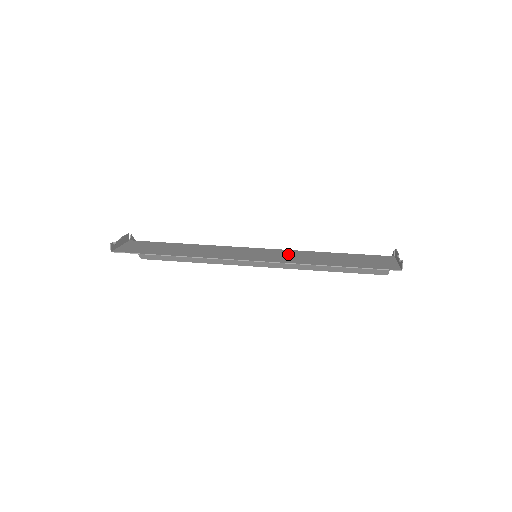
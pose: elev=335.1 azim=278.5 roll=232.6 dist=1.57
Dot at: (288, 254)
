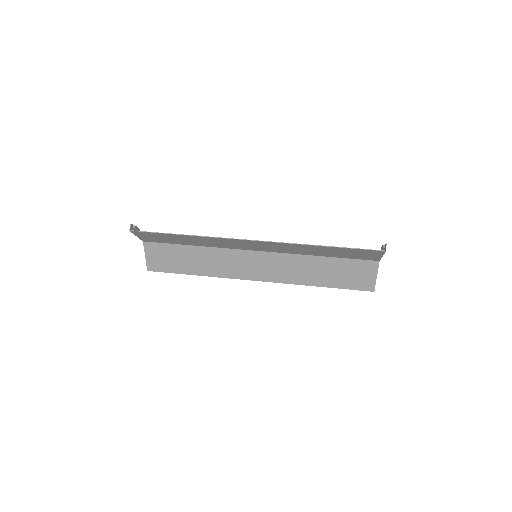
Dot at: (285, 249)
